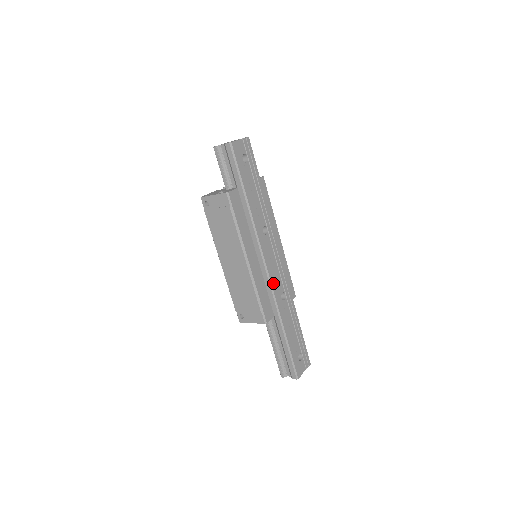
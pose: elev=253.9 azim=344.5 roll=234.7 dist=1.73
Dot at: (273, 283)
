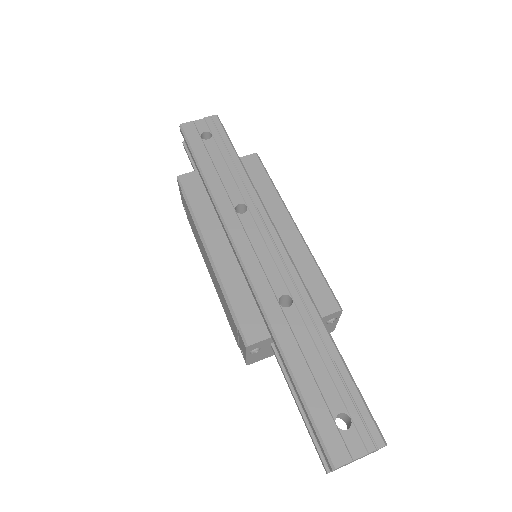
Dot at: (256, 279)
